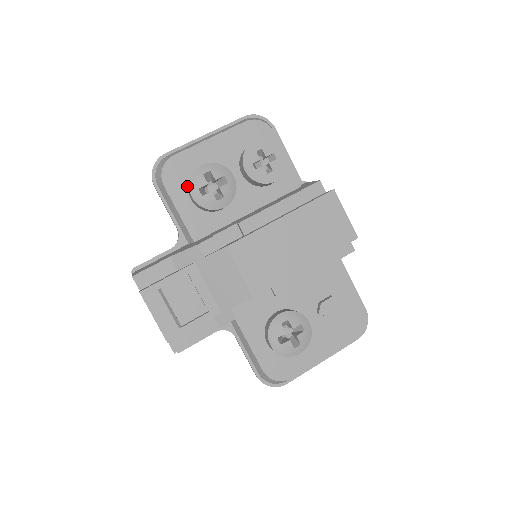
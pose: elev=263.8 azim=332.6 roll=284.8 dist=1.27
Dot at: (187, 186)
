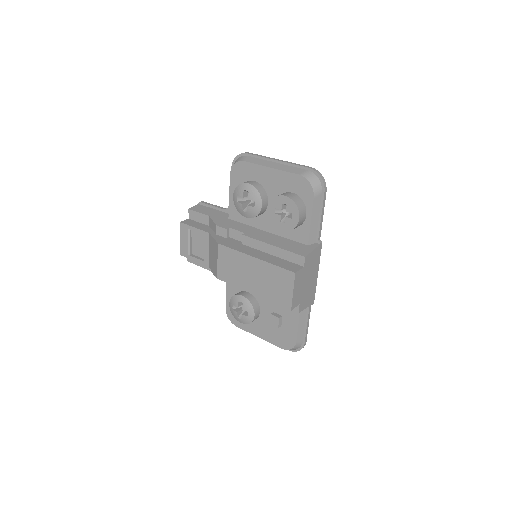
Dot at: occluded
